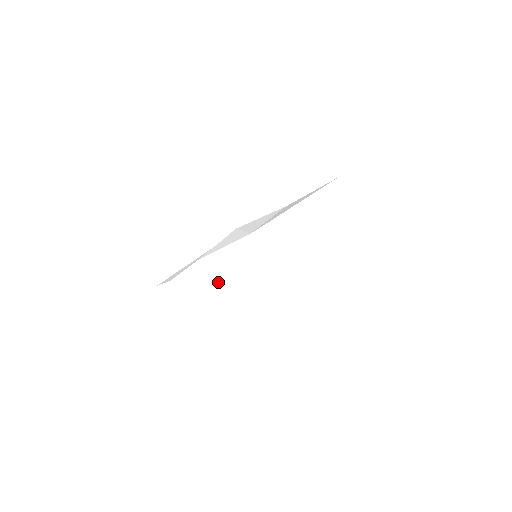
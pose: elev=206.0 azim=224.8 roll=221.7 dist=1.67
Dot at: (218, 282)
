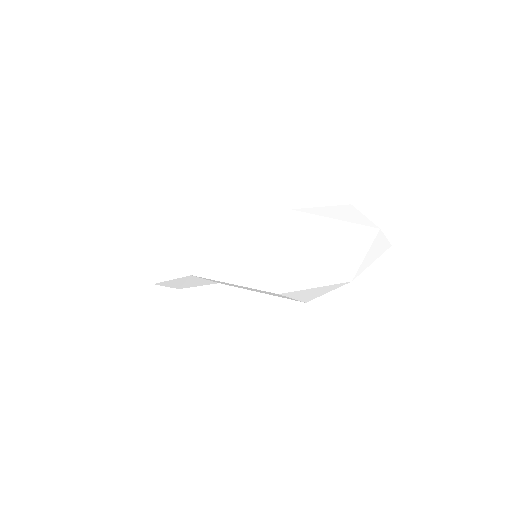
Dot at: occluded
